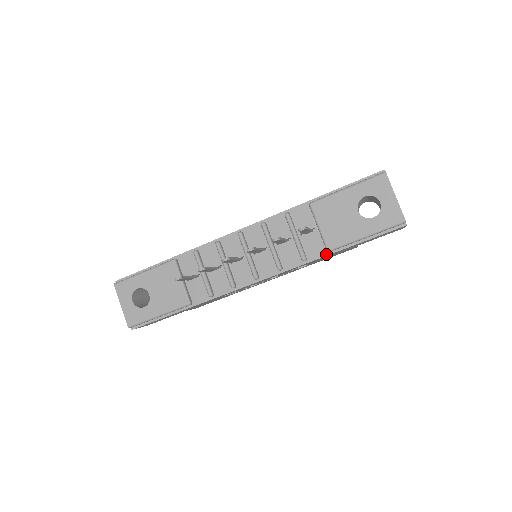
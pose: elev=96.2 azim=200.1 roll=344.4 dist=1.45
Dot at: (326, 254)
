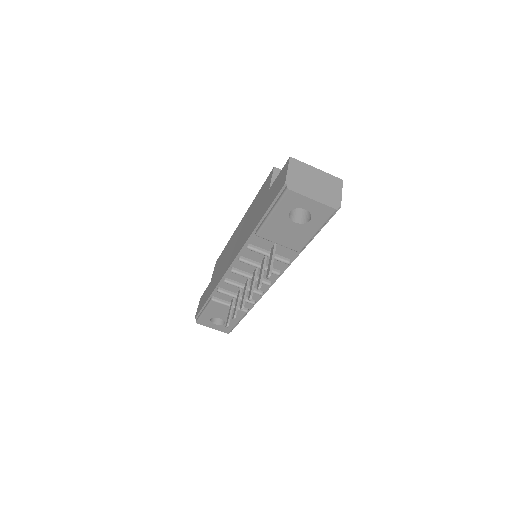
Dot at: occluded
